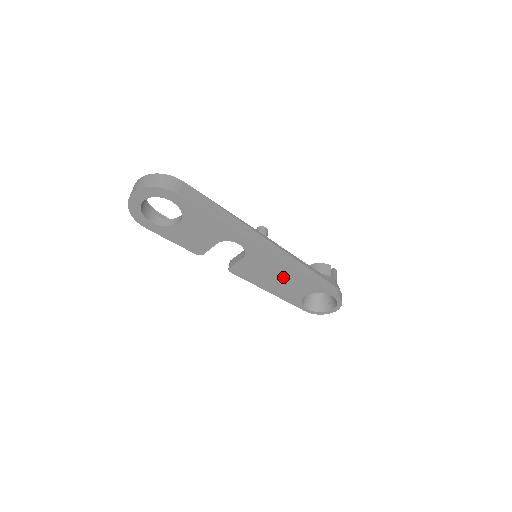
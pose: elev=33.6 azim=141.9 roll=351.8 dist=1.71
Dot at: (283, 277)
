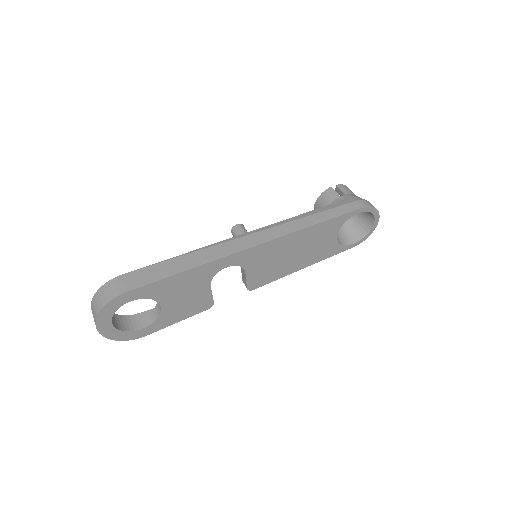
Dot at: (298, 247)
